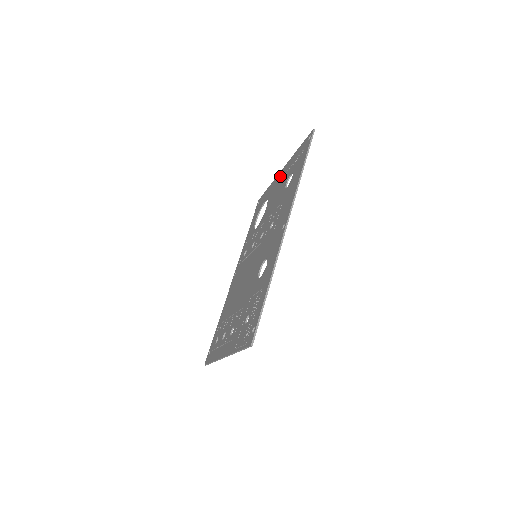
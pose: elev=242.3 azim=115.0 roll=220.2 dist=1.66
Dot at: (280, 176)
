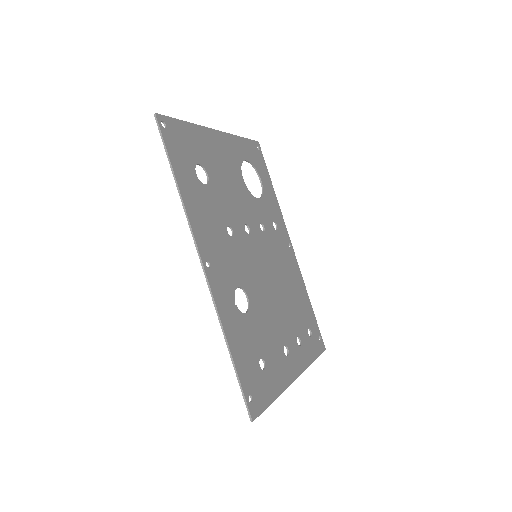
Dot at: (217, 143)
